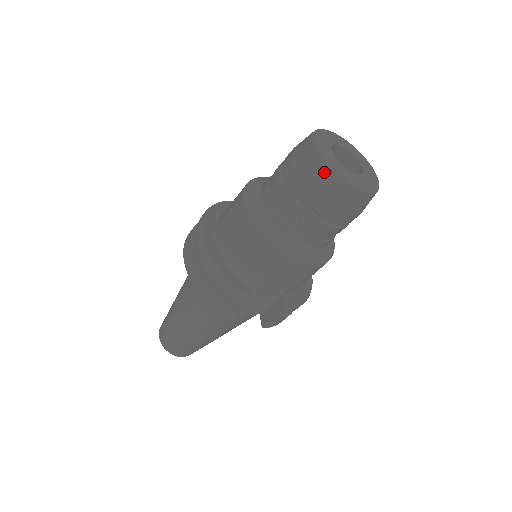
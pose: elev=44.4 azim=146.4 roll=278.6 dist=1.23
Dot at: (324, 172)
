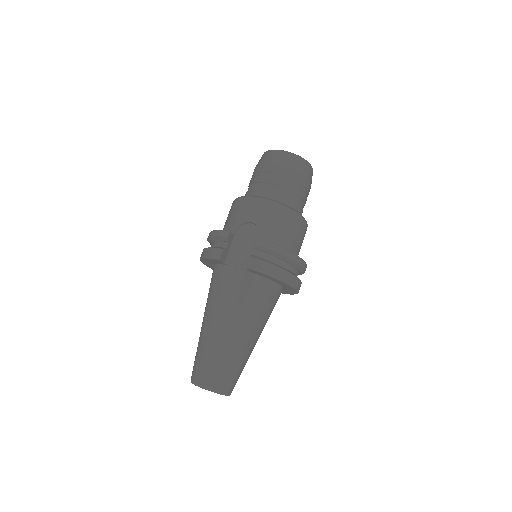
Dot at: (263, 155)
